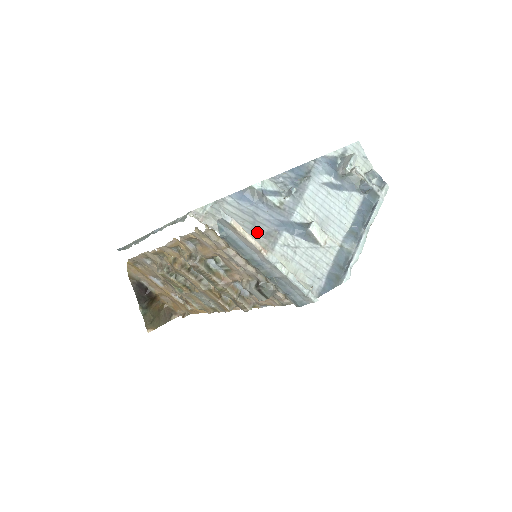
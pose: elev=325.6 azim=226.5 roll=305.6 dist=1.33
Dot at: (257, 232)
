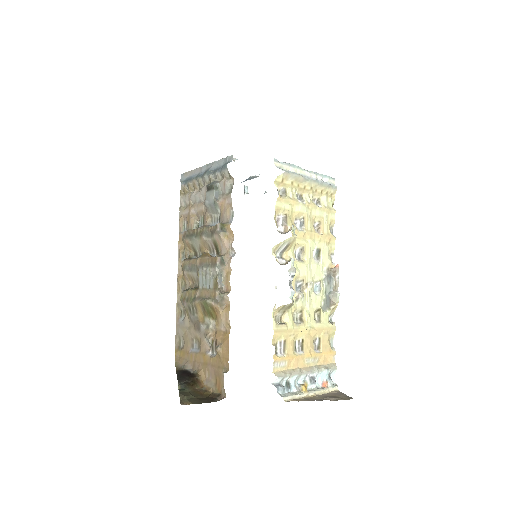
Dot at: occluded
